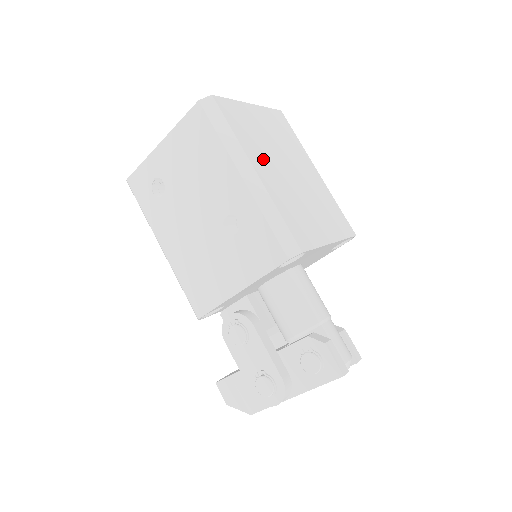
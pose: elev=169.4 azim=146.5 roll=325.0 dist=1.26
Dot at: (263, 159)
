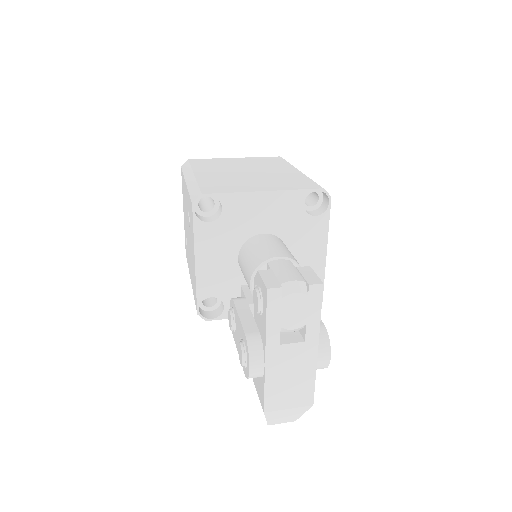
Dot at: (214, 171)
